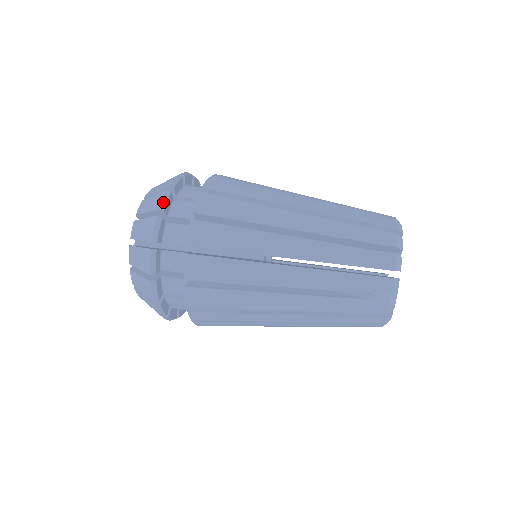
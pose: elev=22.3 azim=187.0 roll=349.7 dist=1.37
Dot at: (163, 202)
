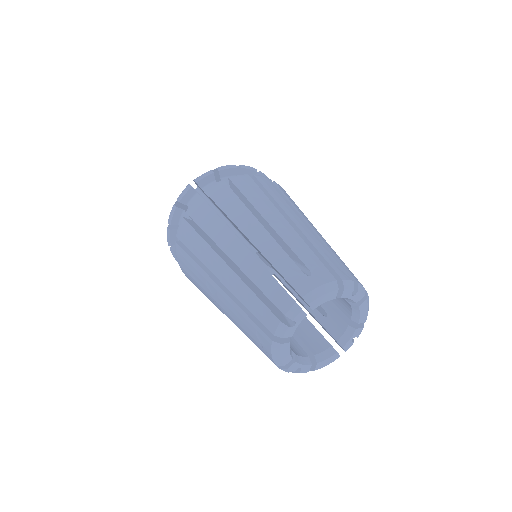
Dot at: (265, 175)
